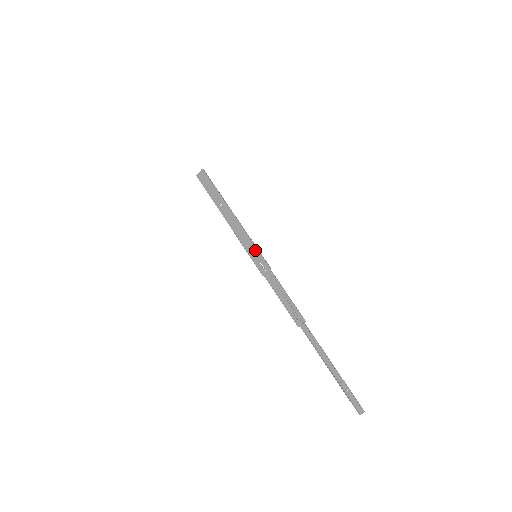
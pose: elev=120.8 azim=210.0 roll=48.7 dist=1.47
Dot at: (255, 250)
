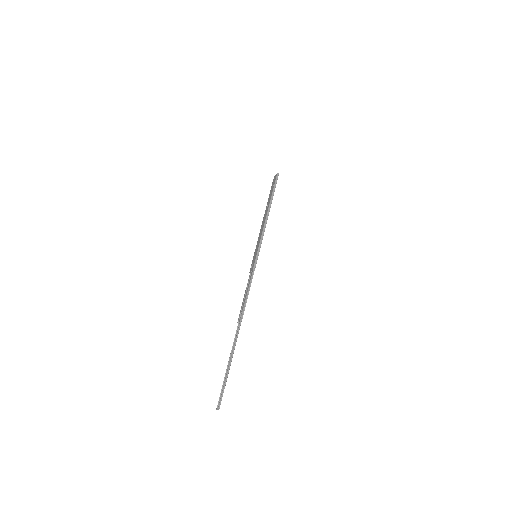
Dot at: (257, 251)
